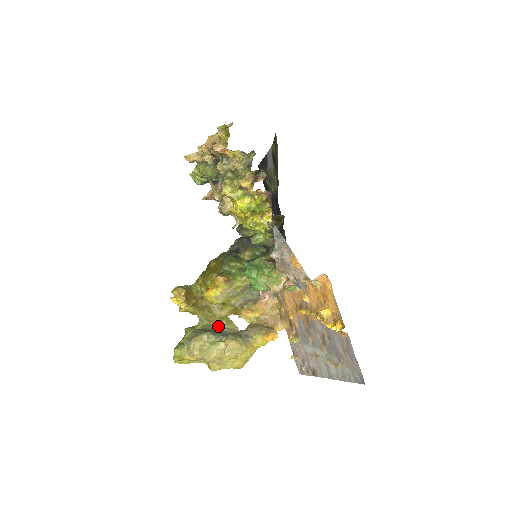
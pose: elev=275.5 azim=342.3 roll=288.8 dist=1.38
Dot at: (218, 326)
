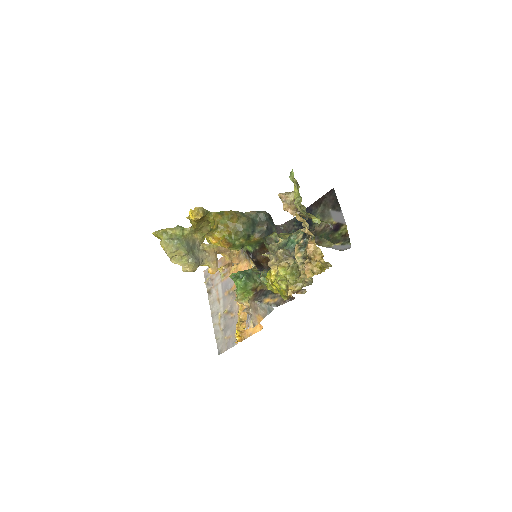
Dot at: (196, 238)
